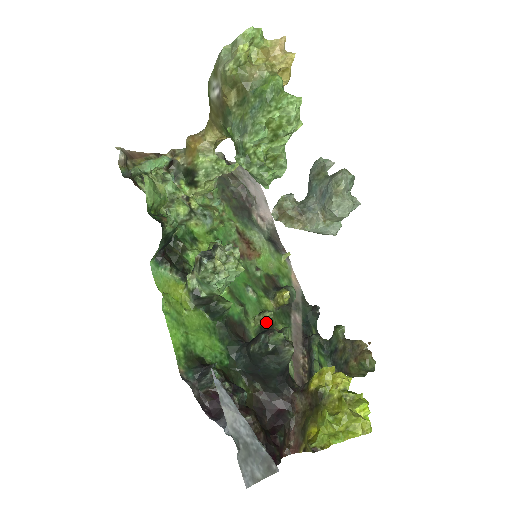
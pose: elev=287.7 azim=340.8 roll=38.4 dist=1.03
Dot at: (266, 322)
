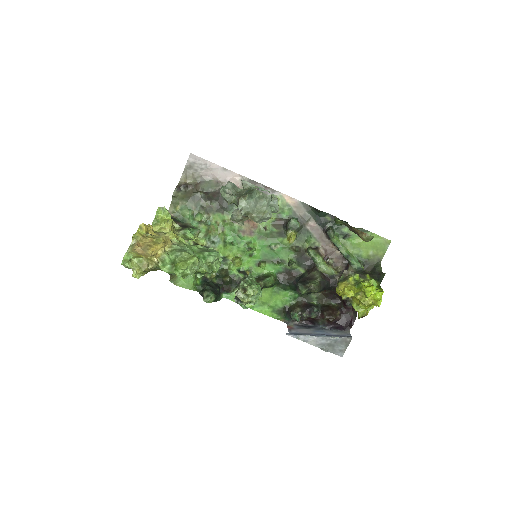
Dot at: (297, 253)
